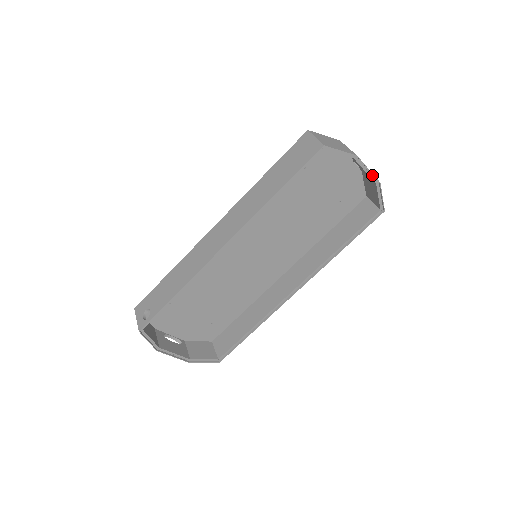
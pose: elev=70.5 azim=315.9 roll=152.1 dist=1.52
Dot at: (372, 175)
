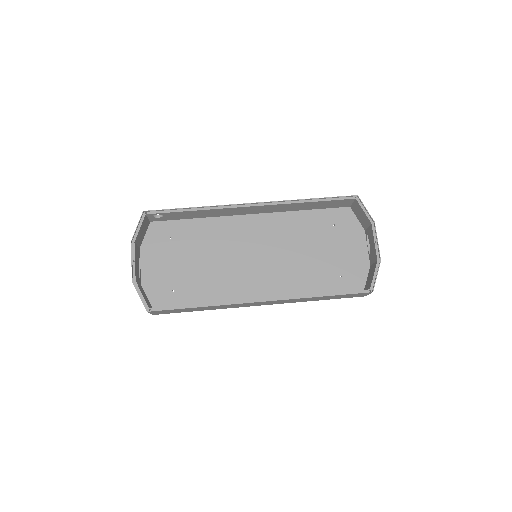
Dot at: (378, 250)
